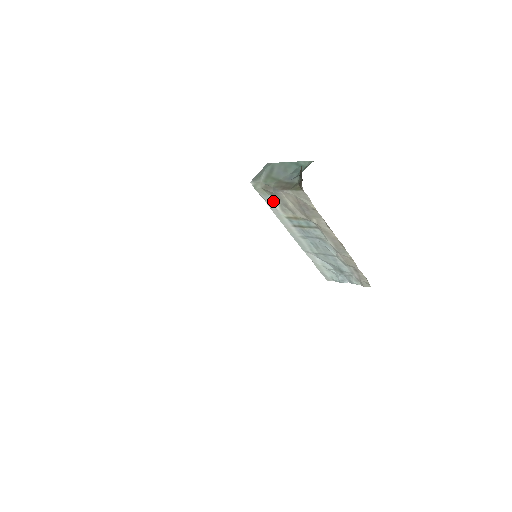
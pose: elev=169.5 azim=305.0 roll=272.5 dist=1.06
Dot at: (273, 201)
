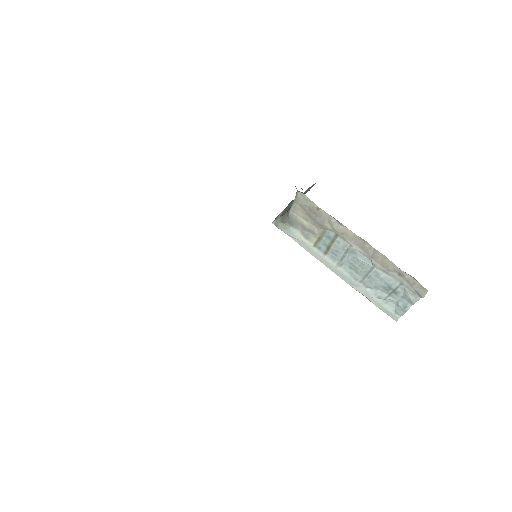
Dot at: (295, 232)
